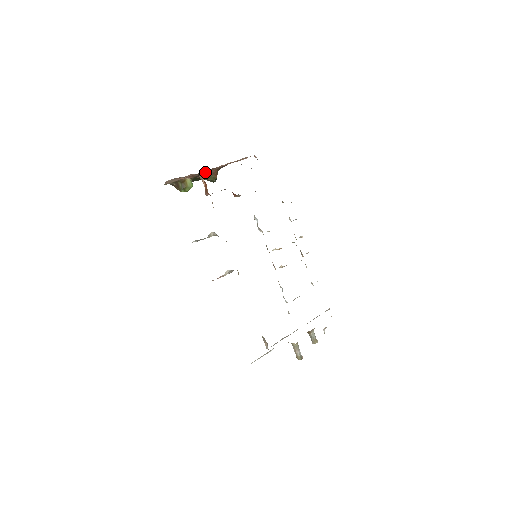
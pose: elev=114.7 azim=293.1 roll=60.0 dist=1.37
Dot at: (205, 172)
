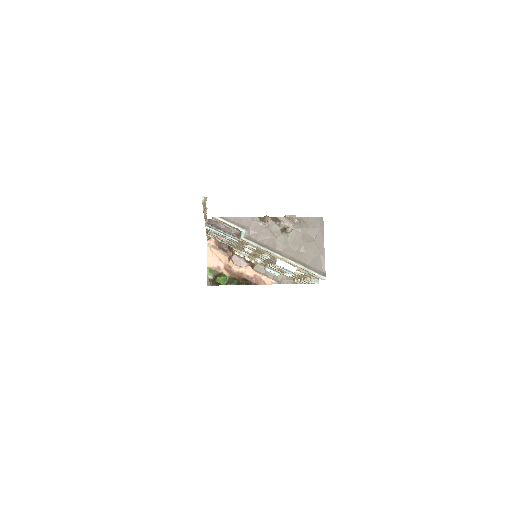
Dot at: (238, 277)
